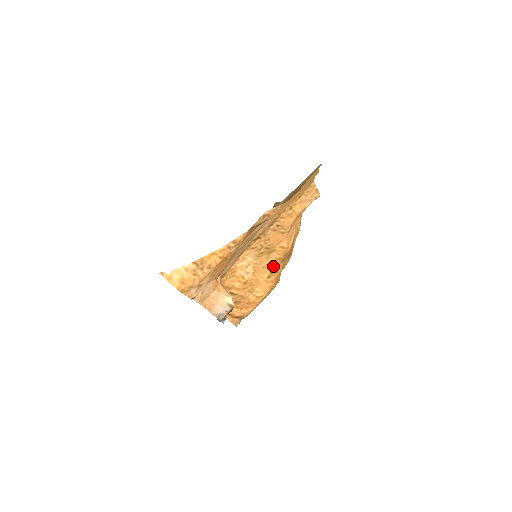
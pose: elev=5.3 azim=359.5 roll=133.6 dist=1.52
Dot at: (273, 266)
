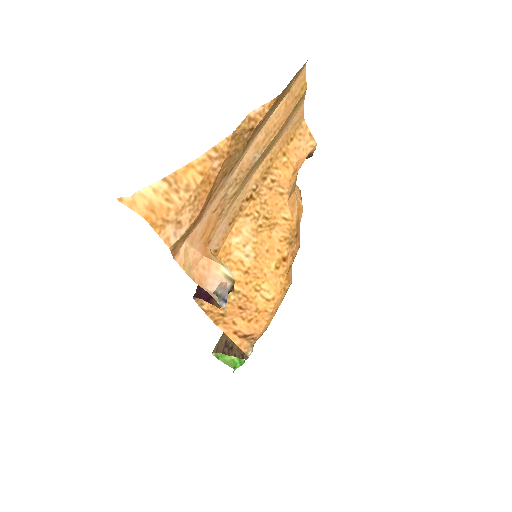
Dot at: (279, 251)
